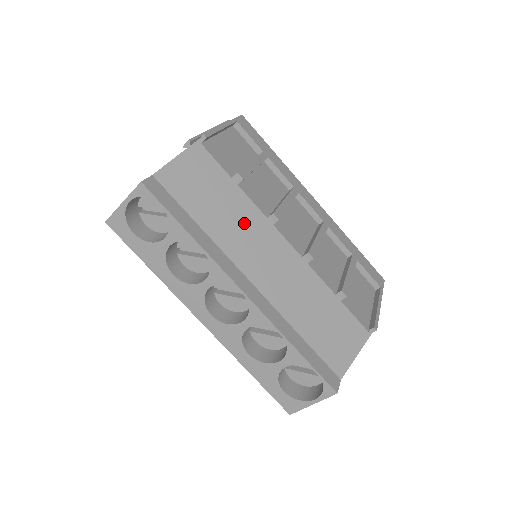
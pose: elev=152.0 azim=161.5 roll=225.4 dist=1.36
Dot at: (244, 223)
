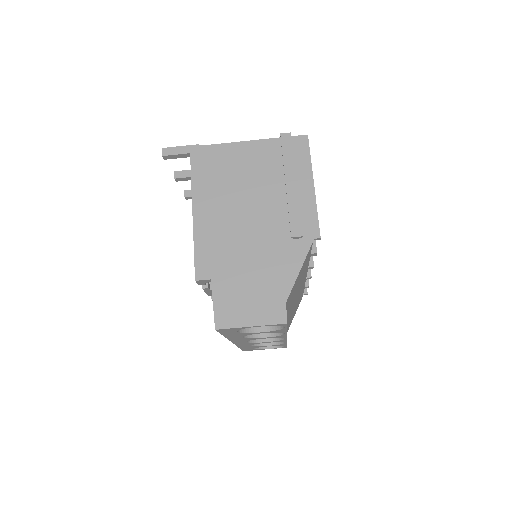
Dot at: occluded
